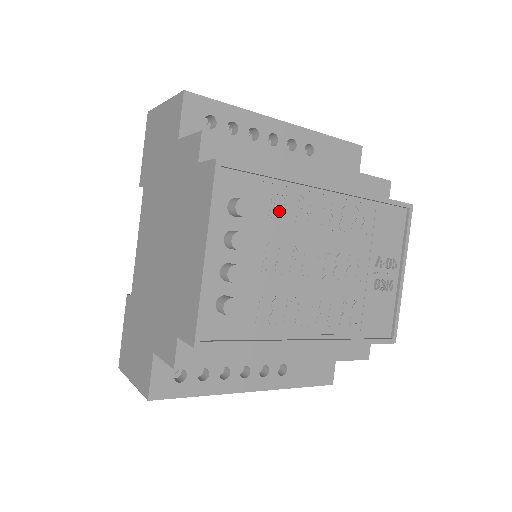
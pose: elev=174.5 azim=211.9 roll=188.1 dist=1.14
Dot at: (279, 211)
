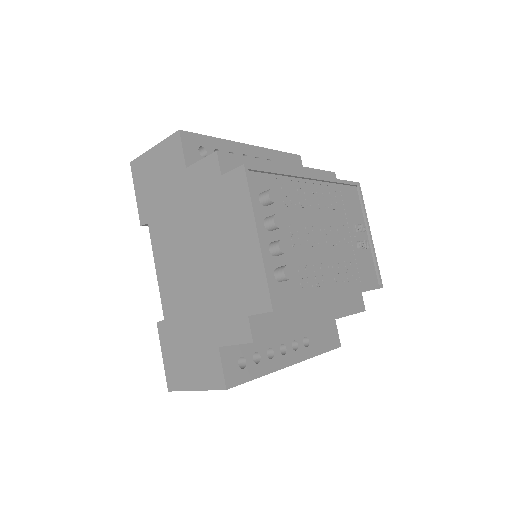
Dot at: (288, 199)
